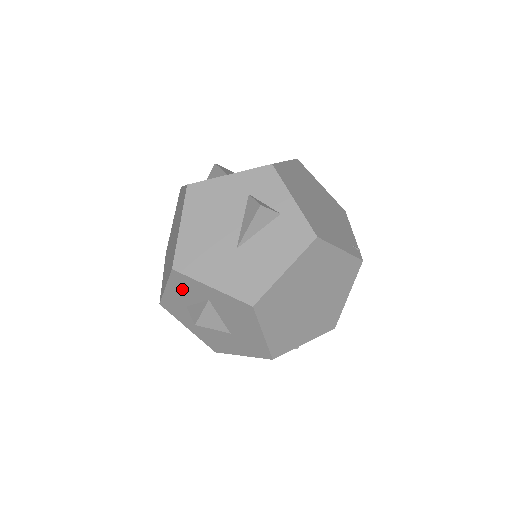
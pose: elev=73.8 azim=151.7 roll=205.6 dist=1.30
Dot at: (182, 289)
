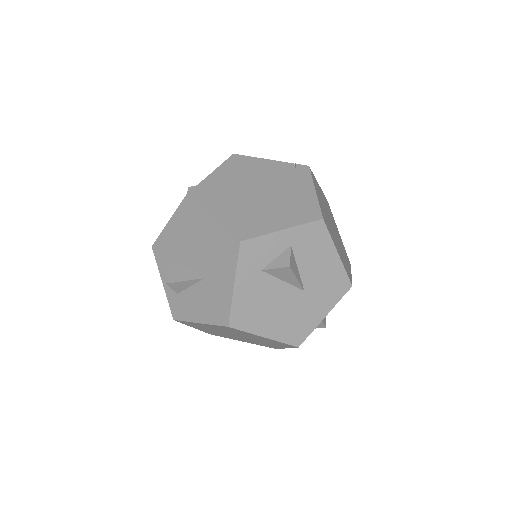
Dot at: occluded
